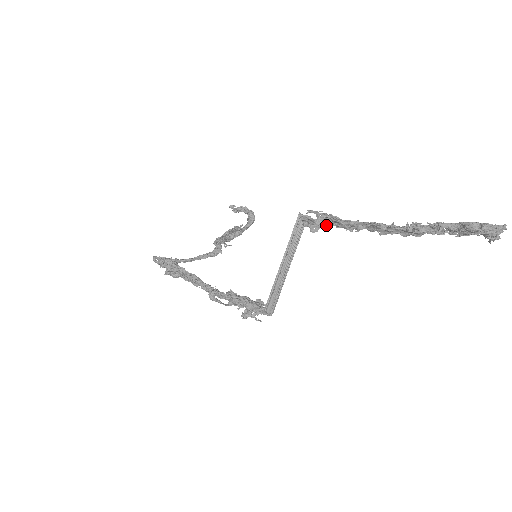
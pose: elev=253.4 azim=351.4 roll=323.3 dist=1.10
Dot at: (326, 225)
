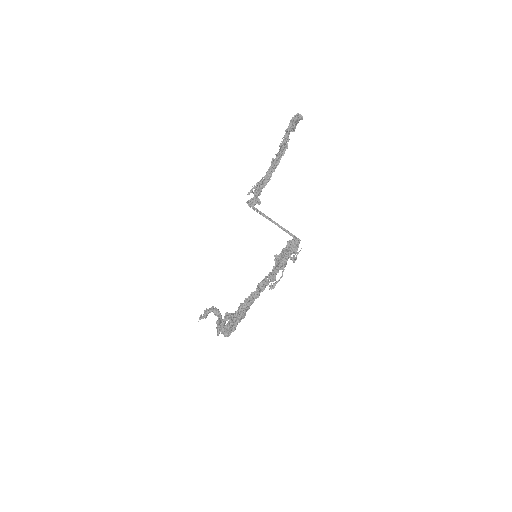
Dot at: occluded
